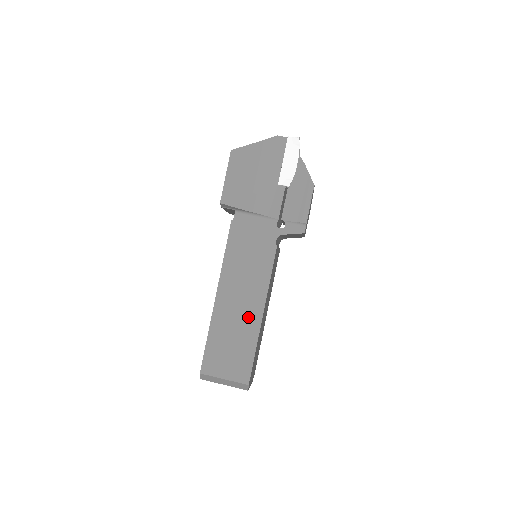
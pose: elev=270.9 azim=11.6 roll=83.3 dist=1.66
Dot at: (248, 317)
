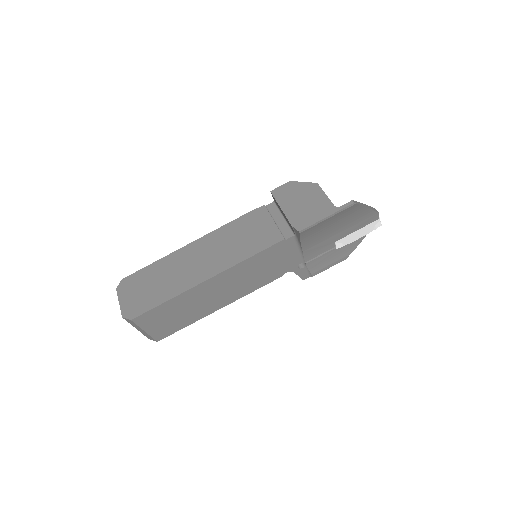
Dot at: (210, 305)
